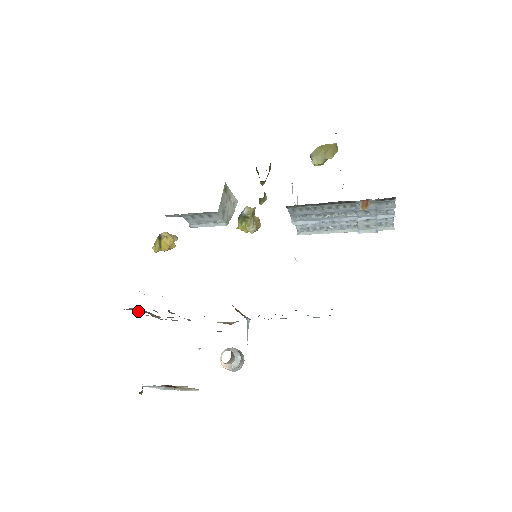
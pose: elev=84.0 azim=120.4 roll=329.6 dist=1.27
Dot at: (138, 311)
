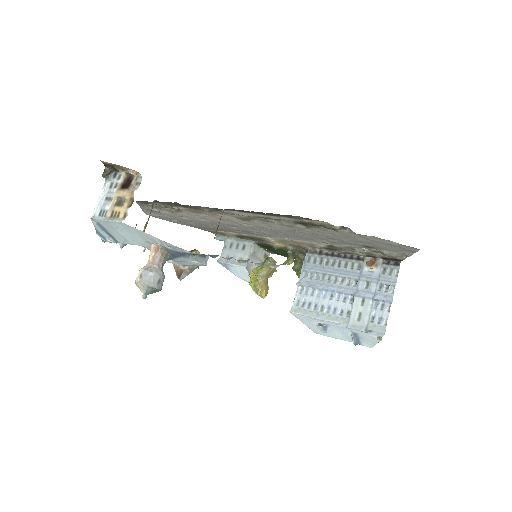
Dot at: occluded
